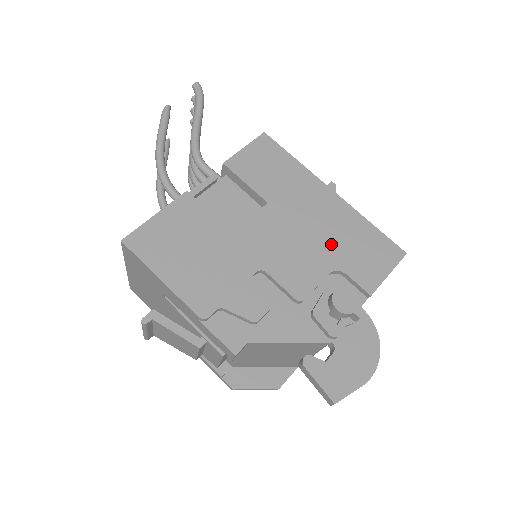
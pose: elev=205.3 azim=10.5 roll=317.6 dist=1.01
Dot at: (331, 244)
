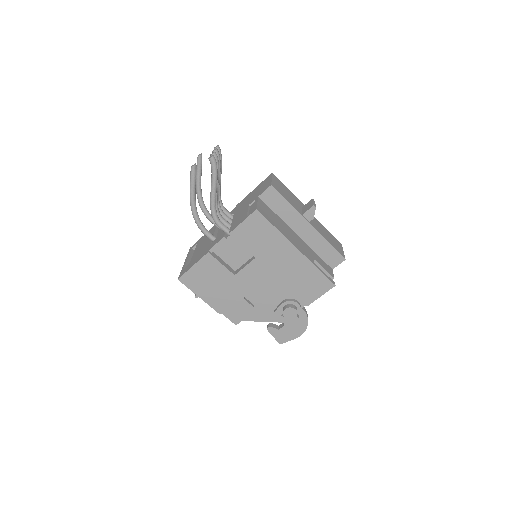
Dot at: (290, 281)
